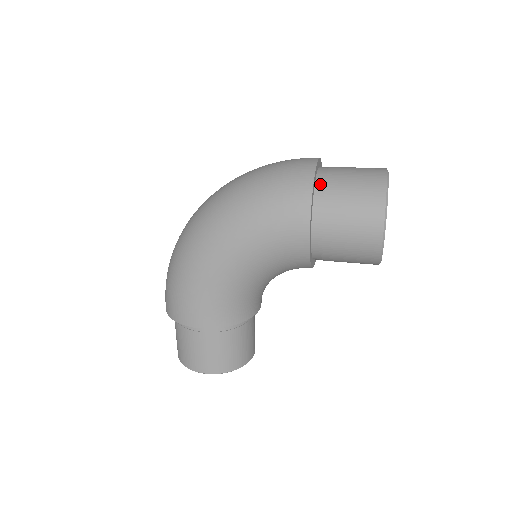
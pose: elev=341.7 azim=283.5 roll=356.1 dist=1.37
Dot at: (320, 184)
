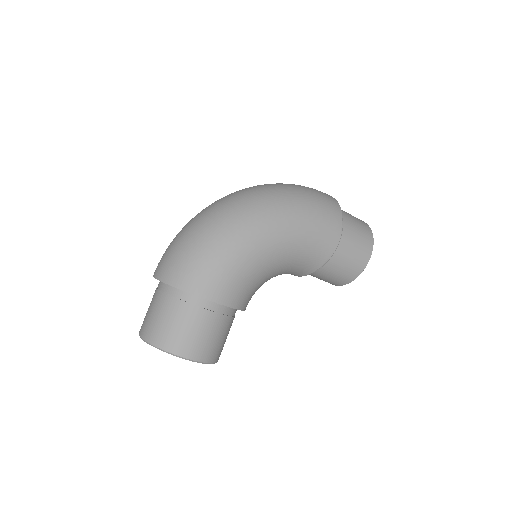
Dot at: occluded
